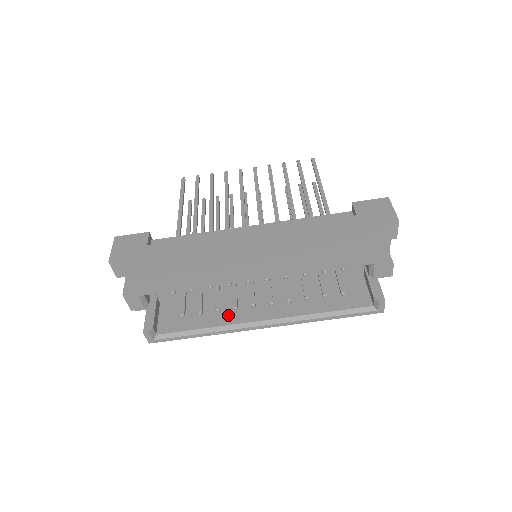
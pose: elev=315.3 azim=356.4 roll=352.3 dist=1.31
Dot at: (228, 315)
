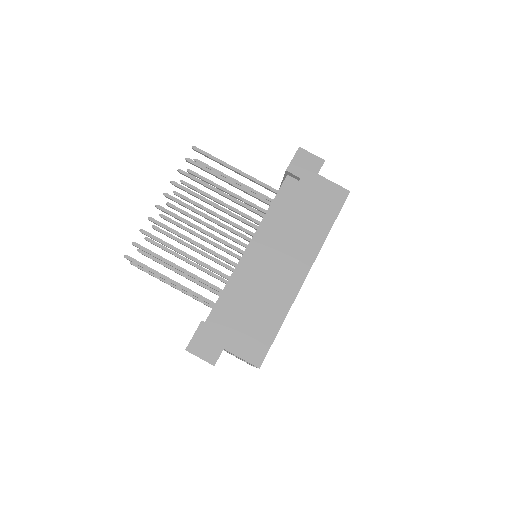
Dot at: occluded
